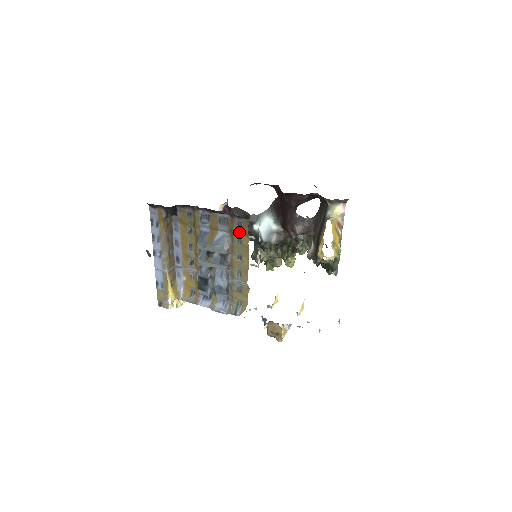
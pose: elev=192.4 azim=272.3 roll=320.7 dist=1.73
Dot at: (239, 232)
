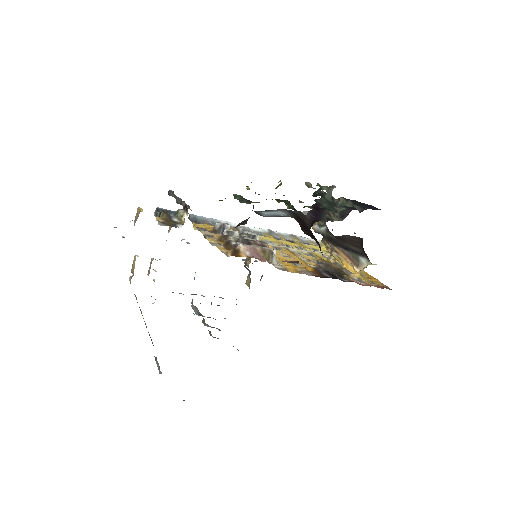
Dot at: occluded
